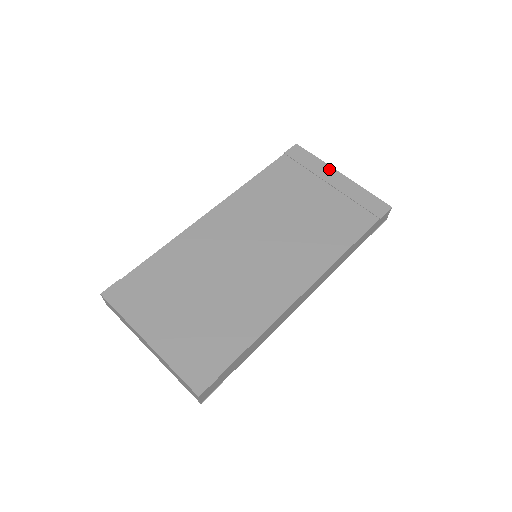
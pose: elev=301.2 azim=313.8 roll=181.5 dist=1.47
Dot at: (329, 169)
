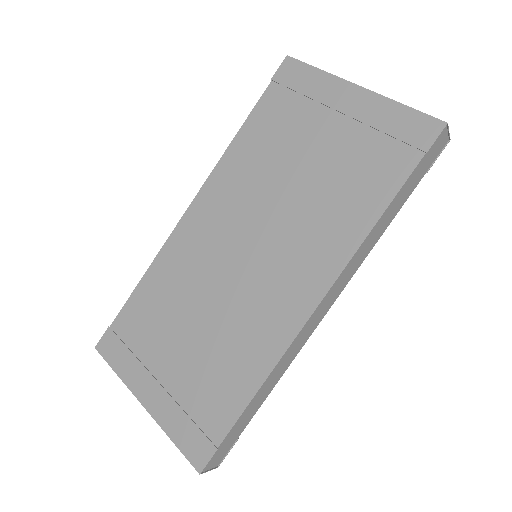
Dot at: (338, 84)
